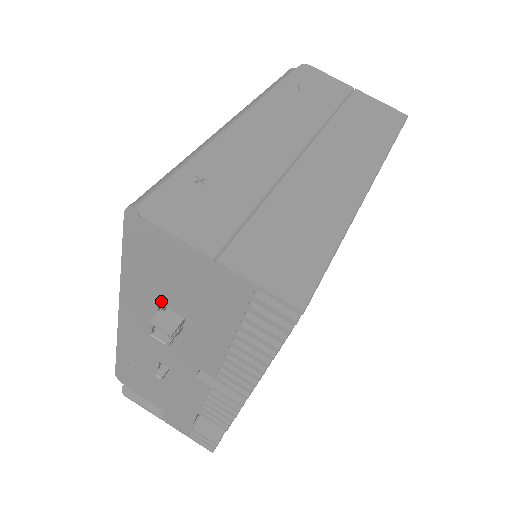
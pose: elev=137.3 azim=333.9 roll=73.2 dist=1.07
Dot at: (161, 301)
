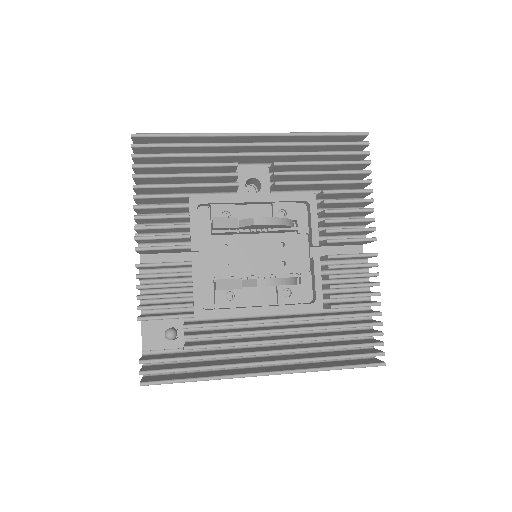
Dot at: occluded
